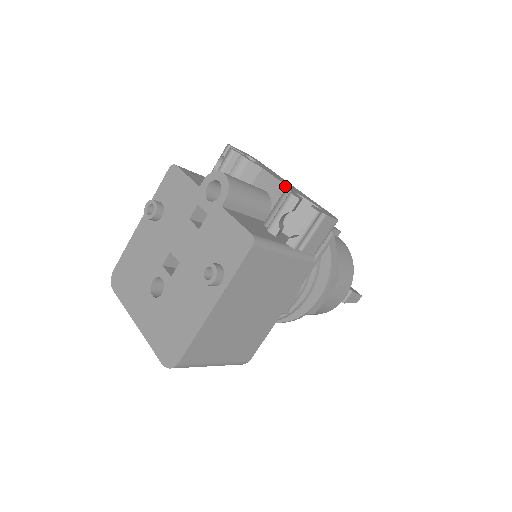
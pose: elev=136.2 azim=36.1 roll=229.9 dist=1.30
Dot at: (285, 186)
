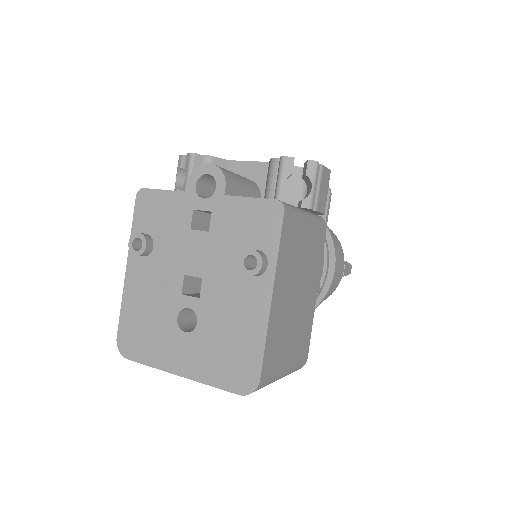
Dot at: (264, 163)
